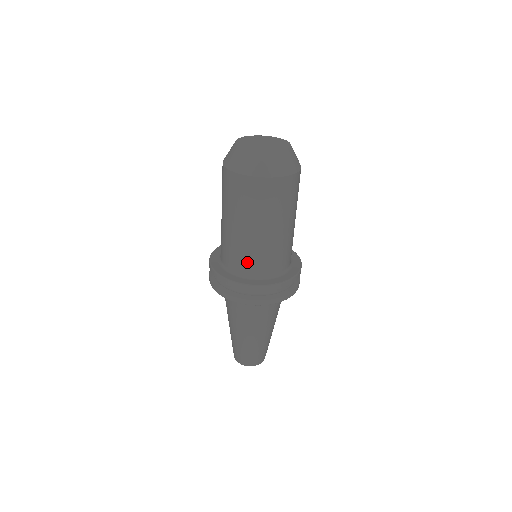
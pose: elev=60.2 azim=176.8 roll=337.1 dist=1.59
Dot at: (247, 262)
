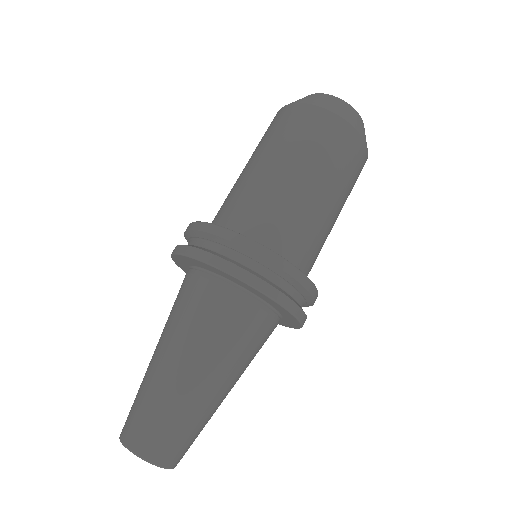
Dot at: (228, 208)
